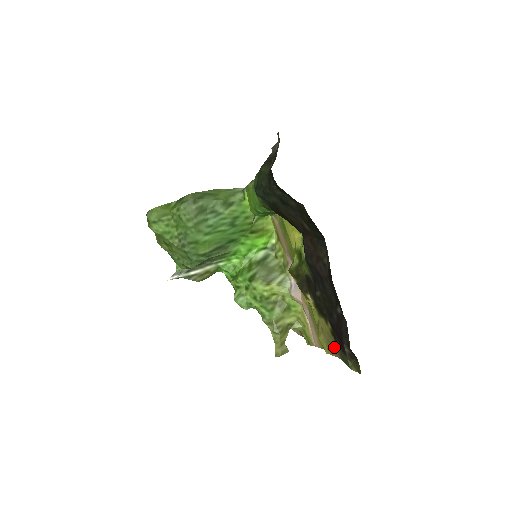
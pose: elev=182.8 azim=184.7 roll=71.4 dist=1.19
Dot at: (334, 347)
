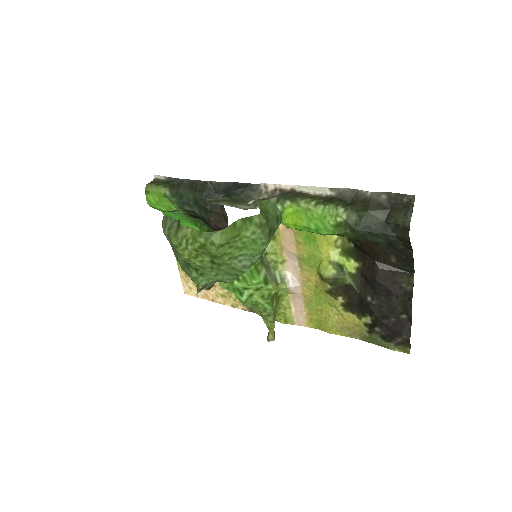
Dot at: (357, 333)
